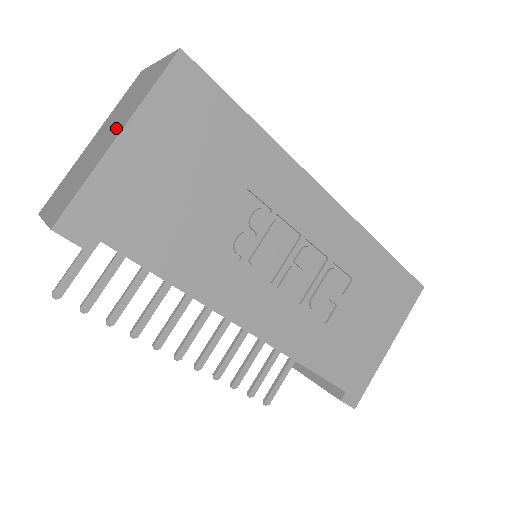
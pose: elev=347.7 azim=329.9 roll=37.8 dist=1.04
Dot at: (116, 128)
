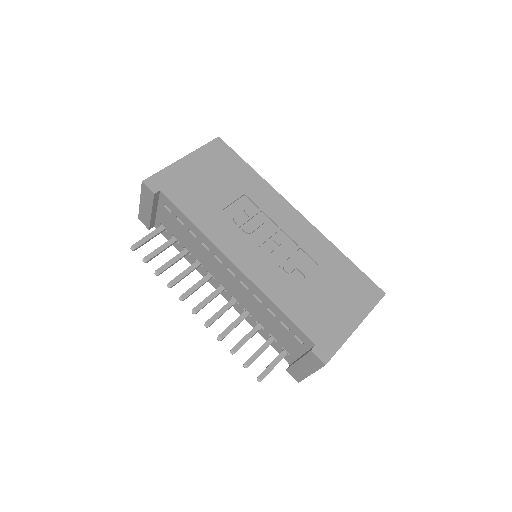
Dot at: occluded
